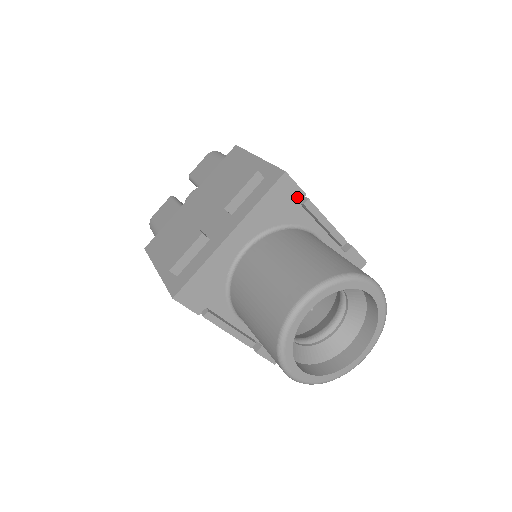
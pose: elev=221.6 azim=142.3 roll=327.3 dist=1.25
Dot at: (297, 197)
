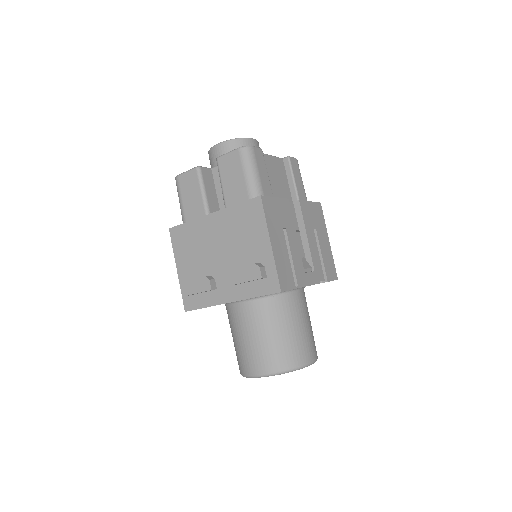
Dot at: occluded
